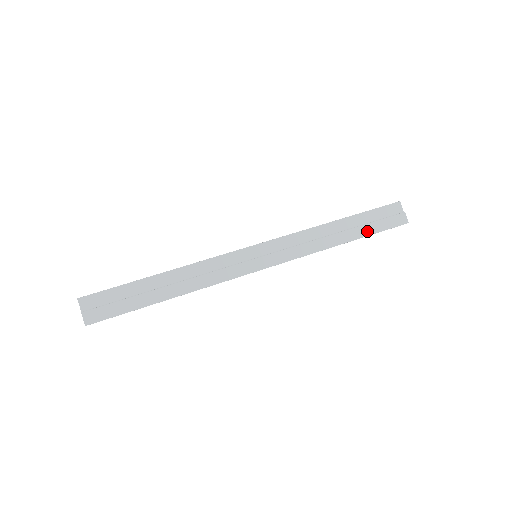
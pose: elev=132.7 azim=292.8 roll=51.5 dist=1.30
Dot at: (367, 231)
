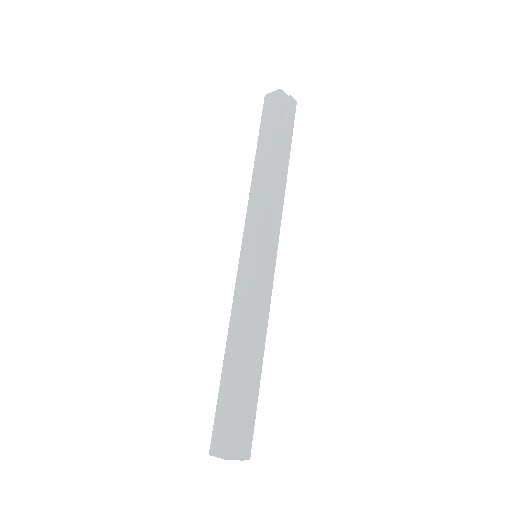
Dot at: (288, 143)
